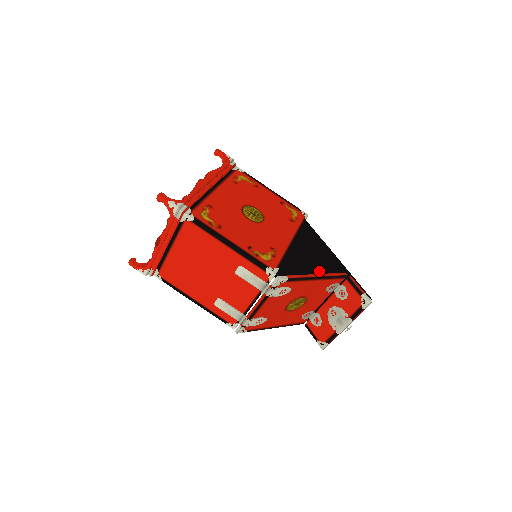
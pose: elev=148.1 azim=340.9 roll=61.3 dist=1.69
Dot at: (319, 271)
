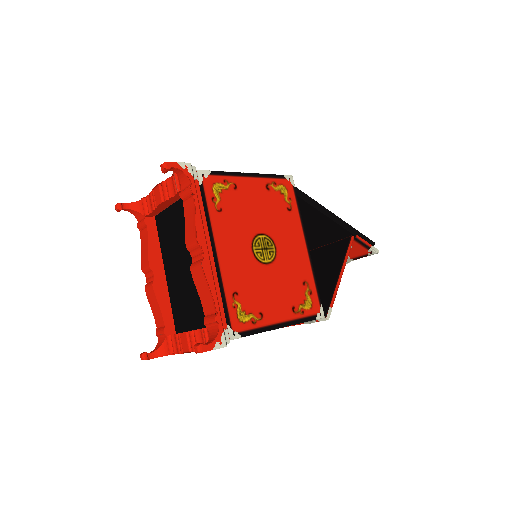
Dot at: (314, 228)
